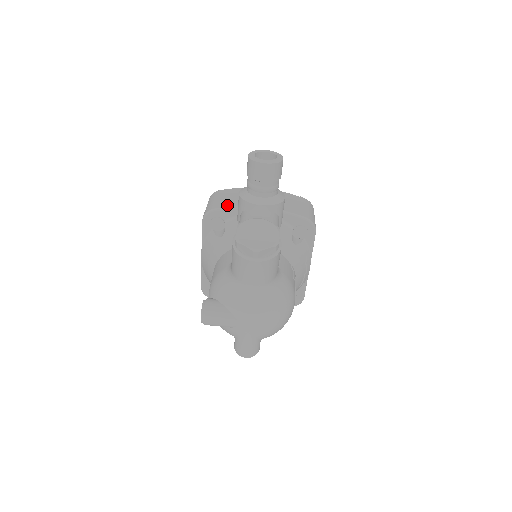
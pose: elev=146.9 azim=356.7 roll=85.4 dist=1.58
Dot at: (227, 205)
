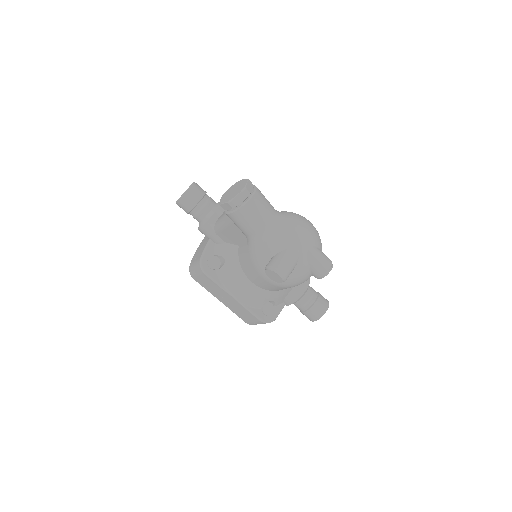
Dot at: (204, 248)
